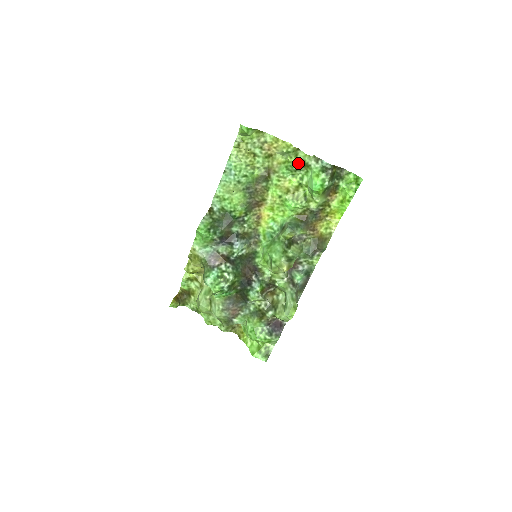
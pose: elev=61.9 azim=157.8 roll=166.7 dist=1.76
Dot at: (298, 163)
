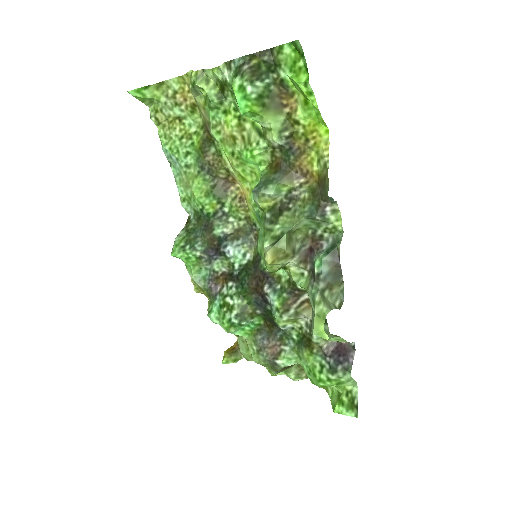
Dot at: (217, 90)
